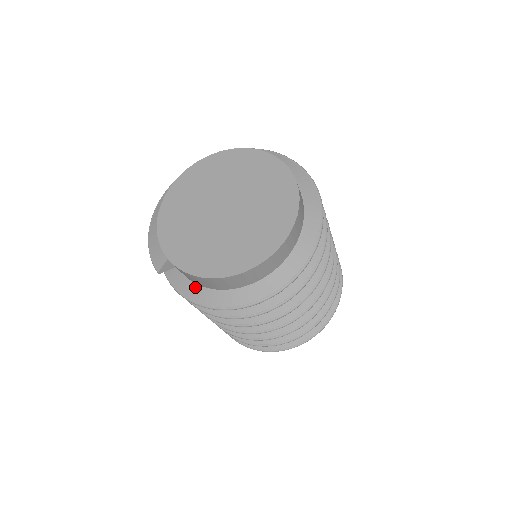
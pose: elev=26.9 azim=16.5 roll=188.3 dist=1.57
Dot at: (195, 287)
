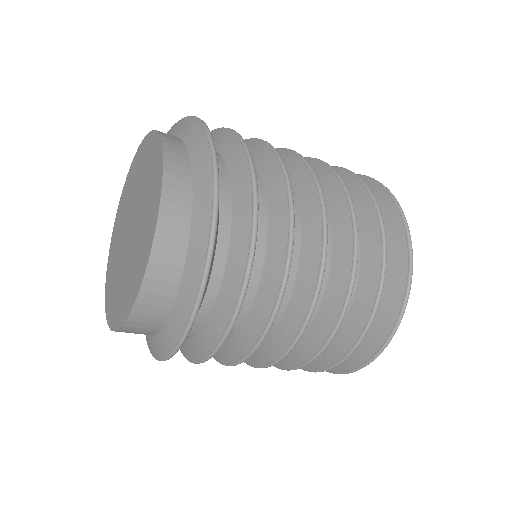
Dot at: occluded
